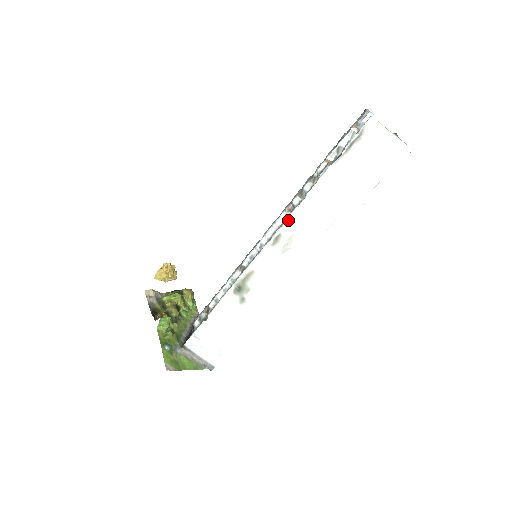
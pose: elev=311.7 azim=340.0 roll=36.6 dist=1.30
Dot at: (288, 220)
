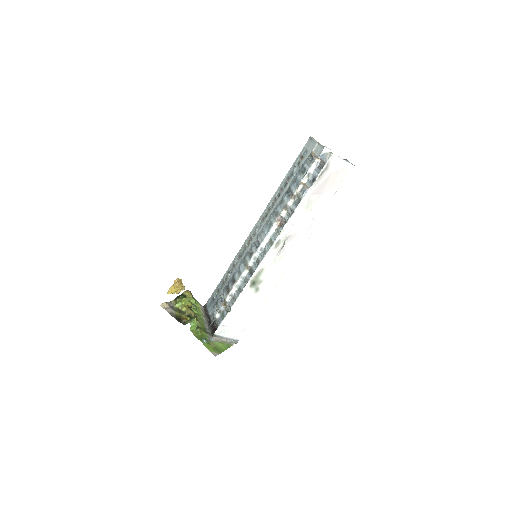
Dot at: (284, 229)
